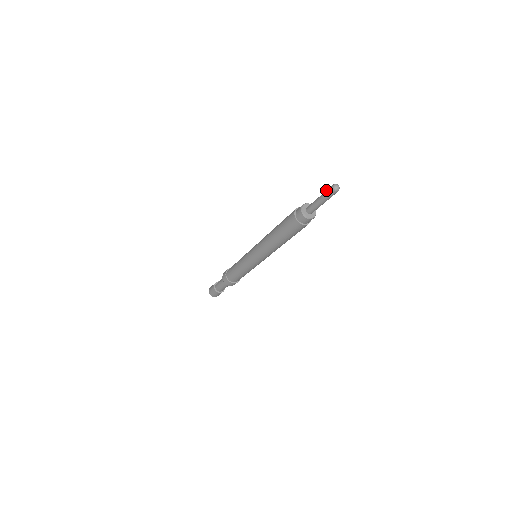
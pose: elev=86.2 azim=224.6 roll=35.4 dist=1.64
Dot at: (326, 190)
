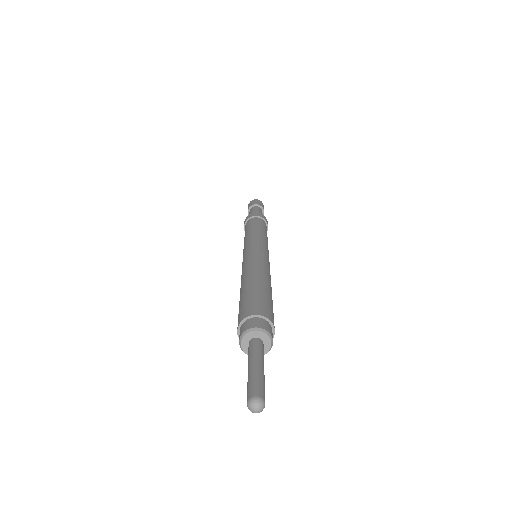
Dot at: occluded
